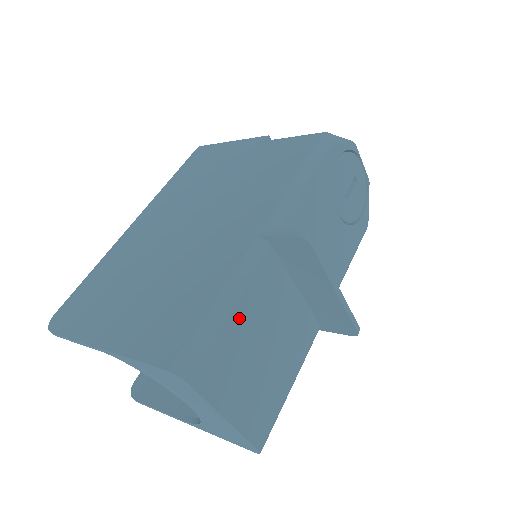
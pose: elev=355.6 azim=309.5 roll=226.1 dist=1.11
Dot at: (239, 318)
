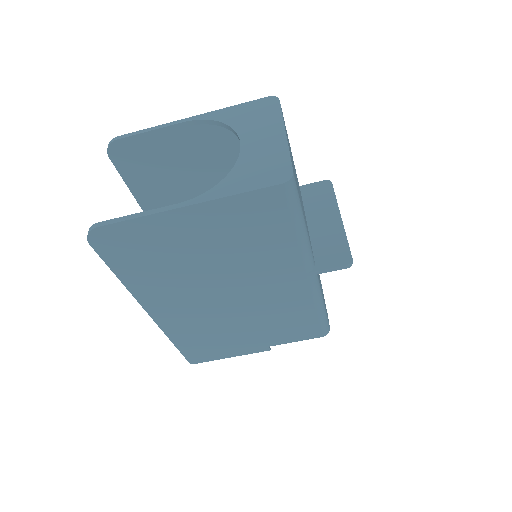
Dot at: occluded
